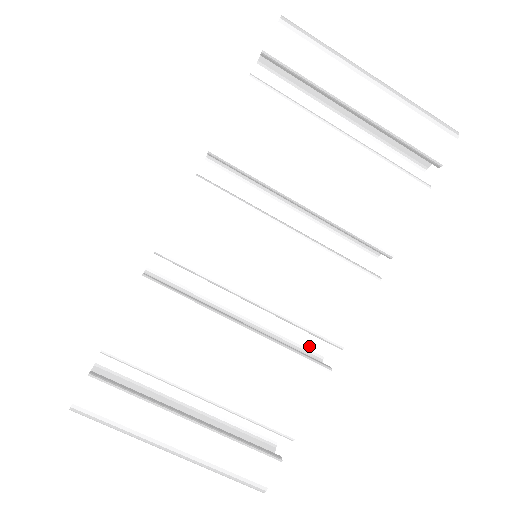
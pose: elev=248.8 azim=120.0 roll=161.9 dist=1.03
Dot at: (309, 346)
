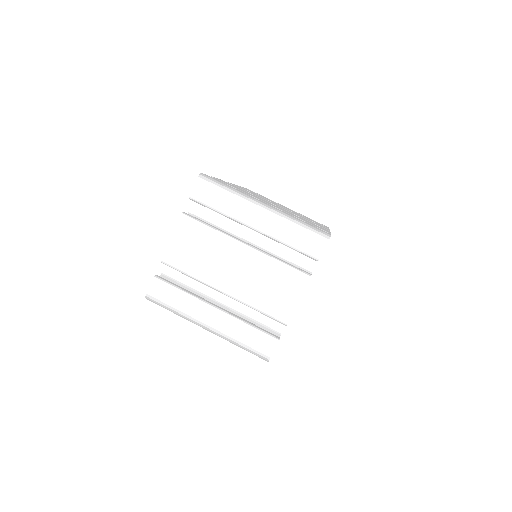
Dot at: occluded
